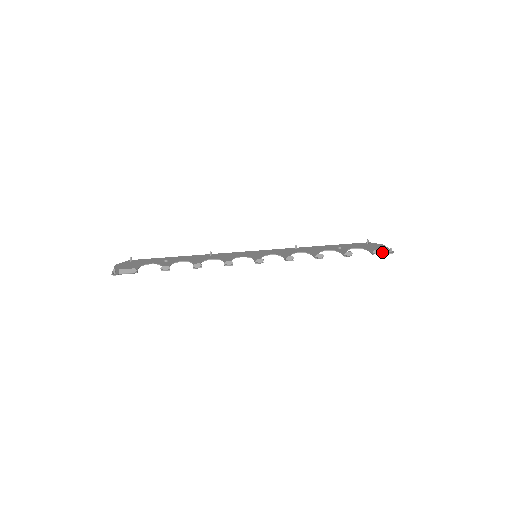
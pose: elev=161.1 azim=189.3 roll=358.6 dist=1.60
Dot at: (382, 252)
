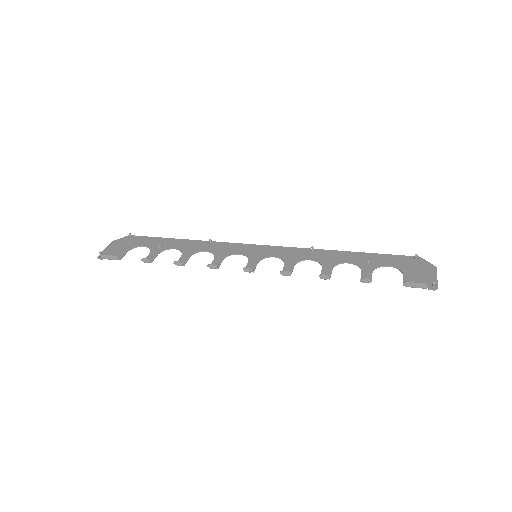
Dot at: (417, 286)
